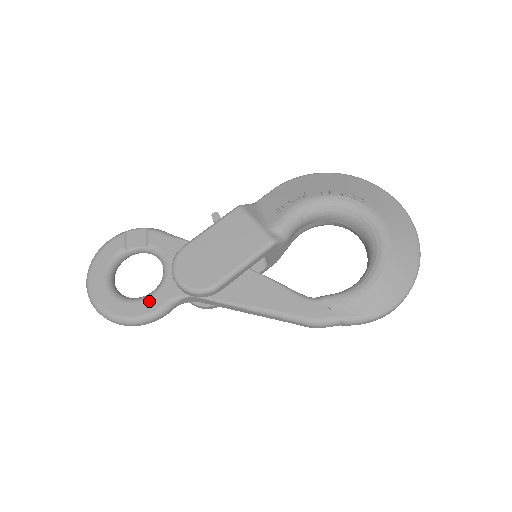
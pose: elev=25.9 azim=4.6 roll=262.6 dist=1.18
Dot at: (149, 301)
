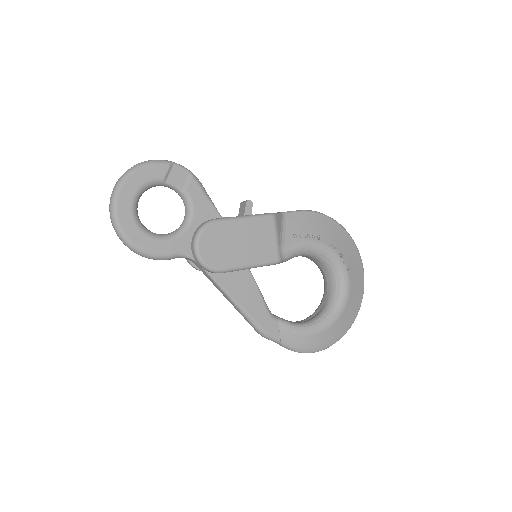
Dot at: (161, 244)
